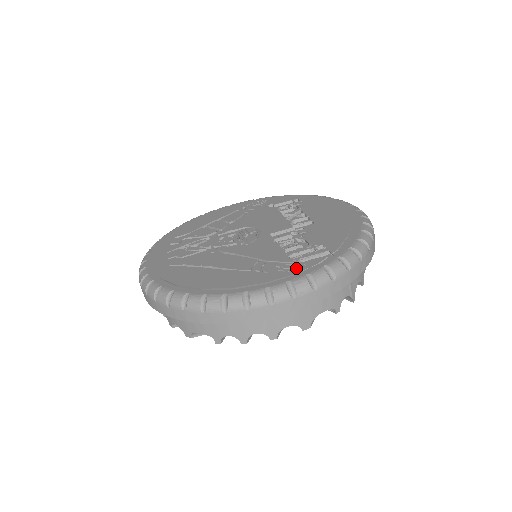
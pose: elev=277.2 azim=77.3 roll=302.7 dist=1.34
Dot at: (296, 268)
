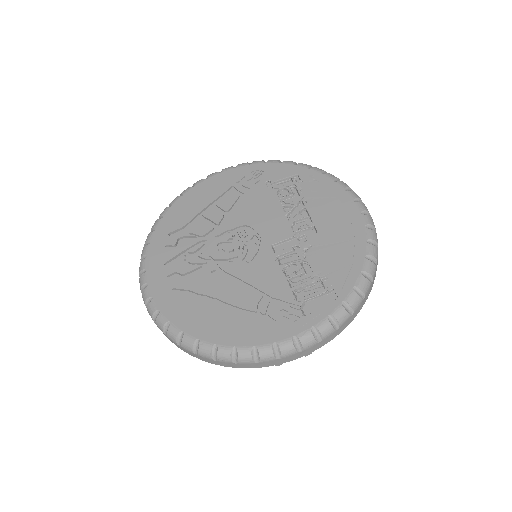
Dot at: (302, 317)
